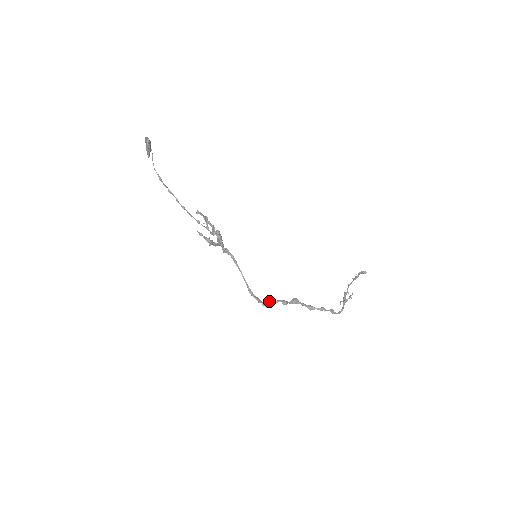
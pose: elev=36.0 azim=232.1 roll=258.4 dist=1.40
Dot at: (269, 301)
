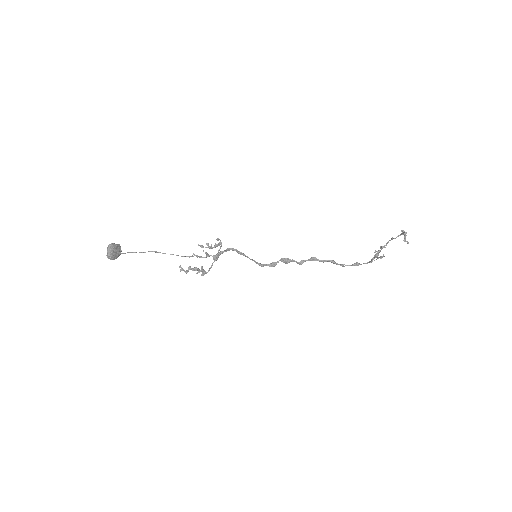
Dot at: (286, 261)
